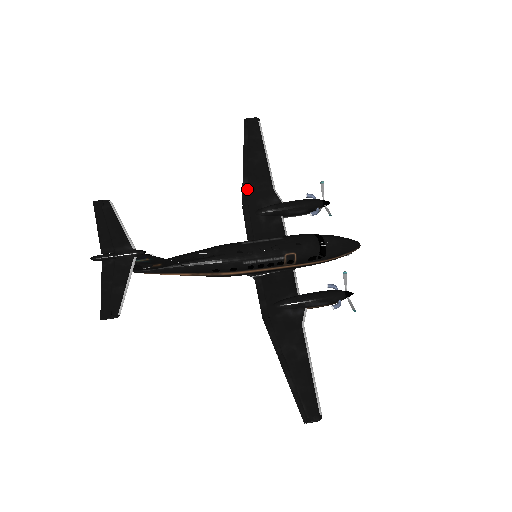
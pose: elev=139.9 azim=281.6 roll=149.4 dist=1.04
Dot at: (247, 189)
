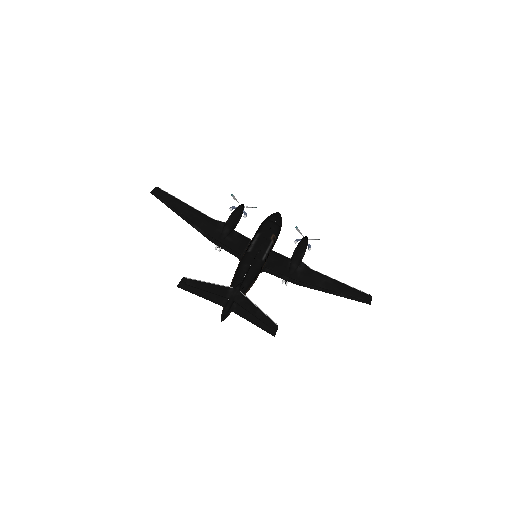
Dot at: (202, 230)
